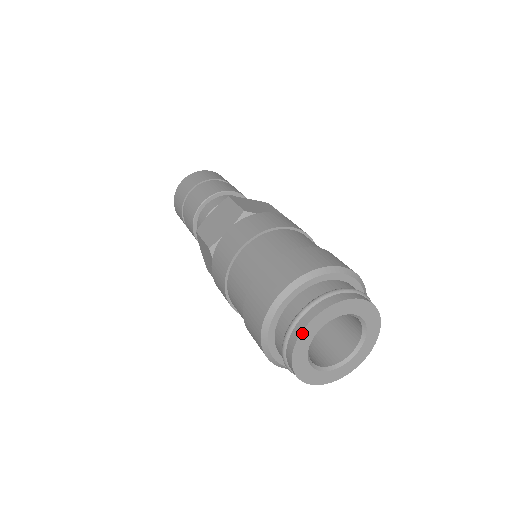
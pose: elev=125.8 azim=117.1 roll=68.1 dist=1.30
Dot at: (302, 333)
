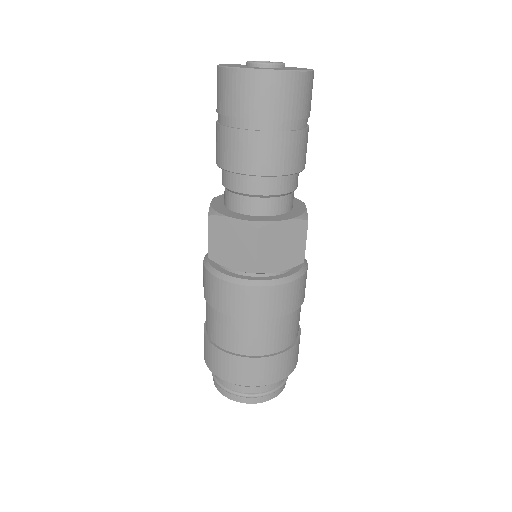
Dot at: (222, 393)
